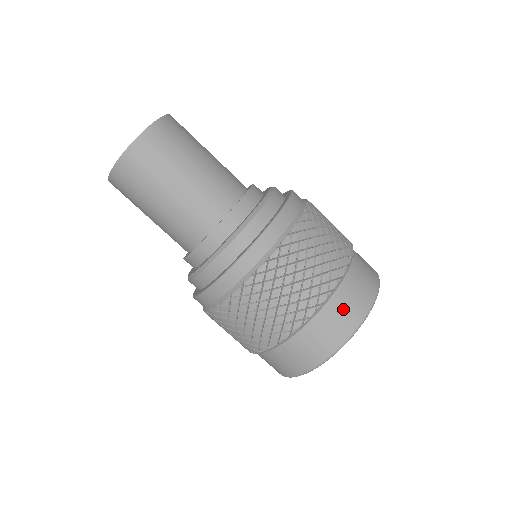
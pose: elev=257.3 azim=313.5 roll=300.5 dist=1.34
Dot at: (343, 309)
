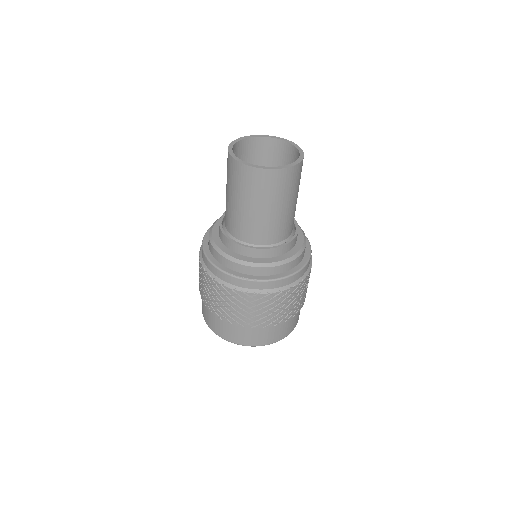
Dot at: (283, 329)
